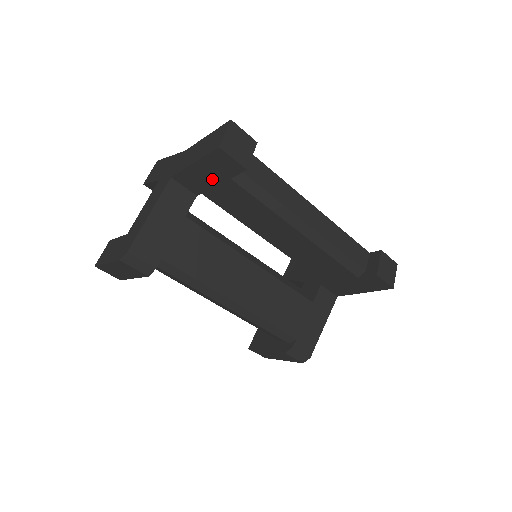
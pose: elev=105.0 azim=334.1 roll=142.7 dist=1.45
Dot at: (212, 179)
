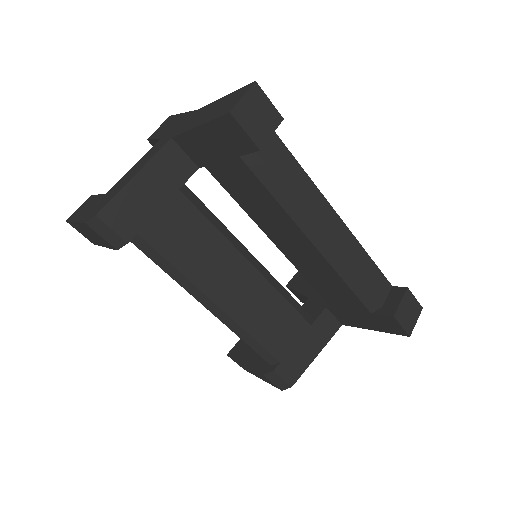
Dot at: (218, 152)
